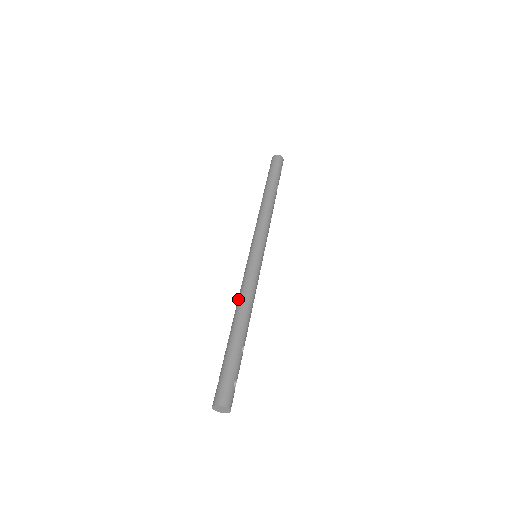
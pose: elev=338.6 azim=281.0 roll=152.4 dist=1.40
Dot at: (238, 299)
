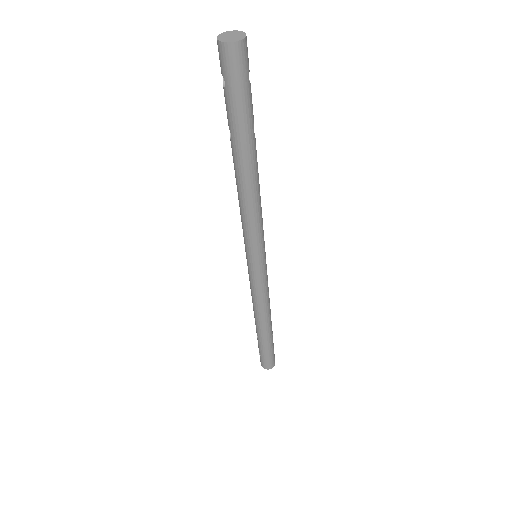
Dot at: (254, 308)
